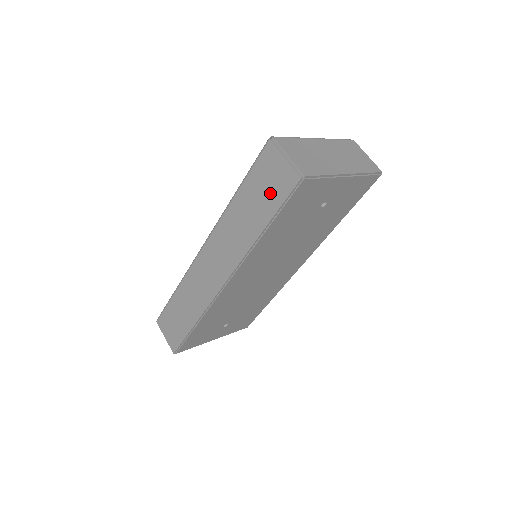
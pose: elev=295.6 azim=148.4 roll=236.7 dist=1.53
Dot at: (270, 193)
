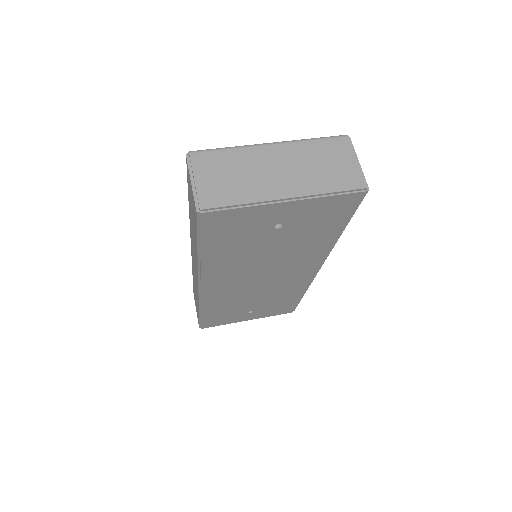
Dot at: (193, 215)
